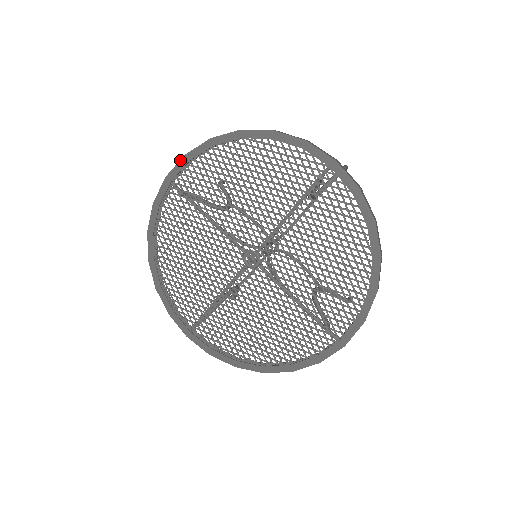
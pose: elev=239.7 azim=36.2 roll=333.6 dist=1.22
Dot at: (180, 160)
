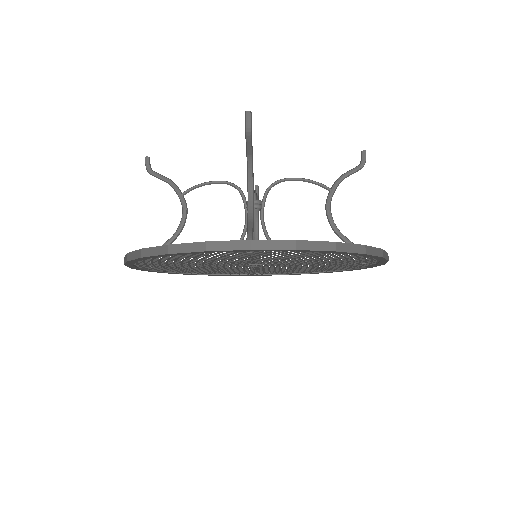
Dot at: (285, 250)
